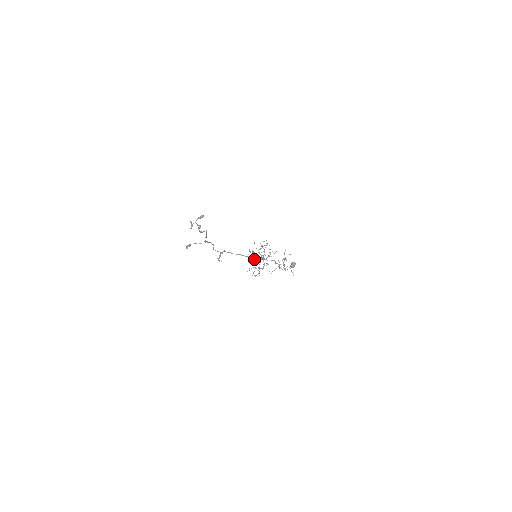
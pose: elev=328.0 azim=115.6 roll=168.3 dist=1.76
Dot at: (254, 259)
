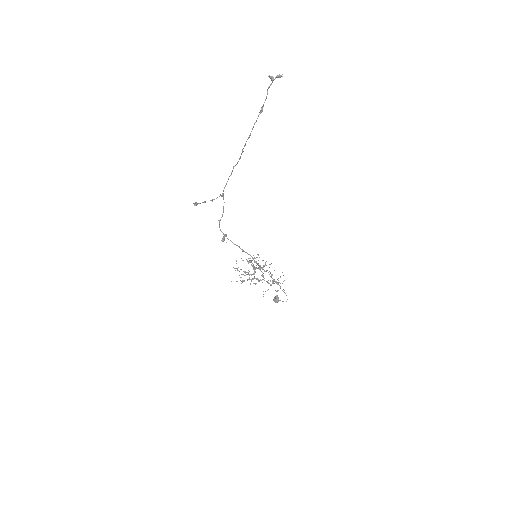
Dot at: occluded
